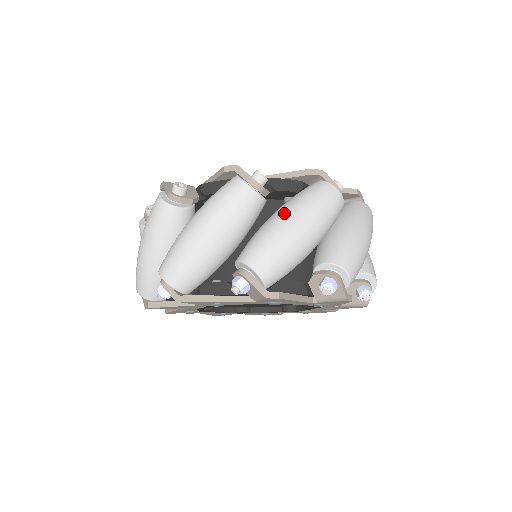
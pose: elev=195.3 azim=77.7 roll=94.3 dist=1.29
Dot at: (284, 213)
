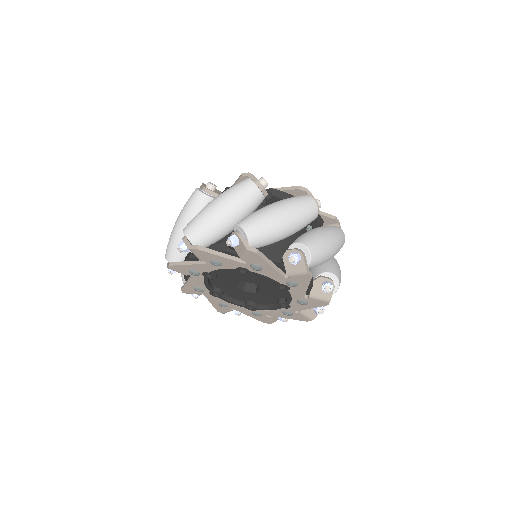
Dot at: (325, 231)
